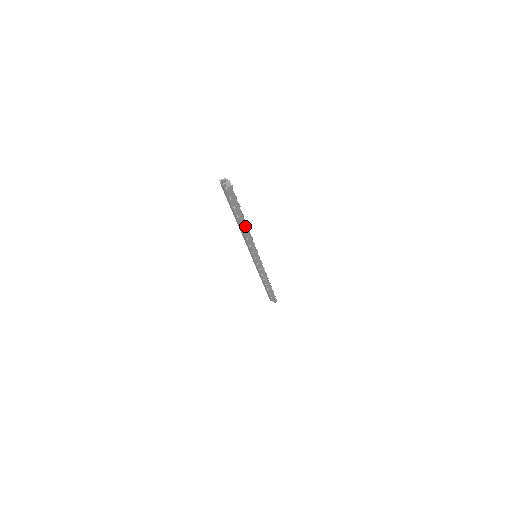
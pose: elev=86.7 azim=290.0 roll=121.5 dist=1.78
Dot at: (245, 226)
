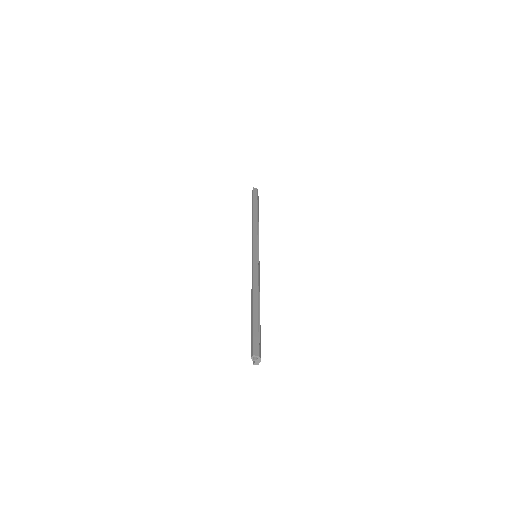
Dot at: occluded
